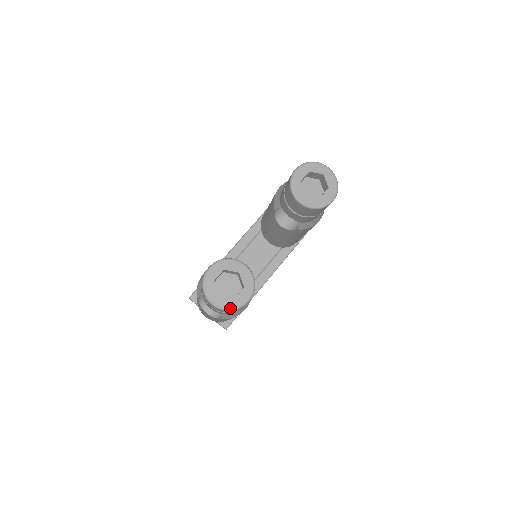
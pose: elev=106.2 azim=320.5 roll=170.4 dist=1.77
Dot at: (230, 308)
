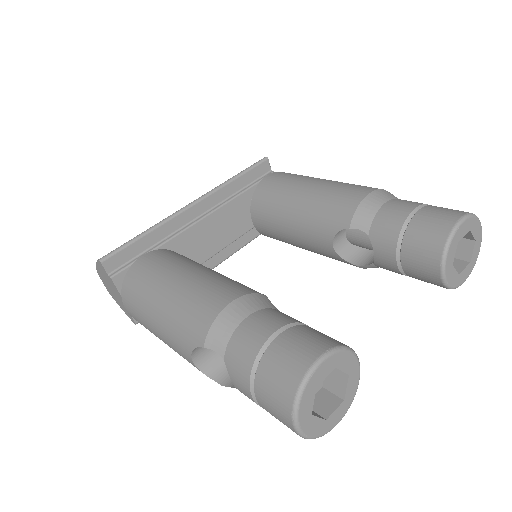
Dot at: (316, 436)
